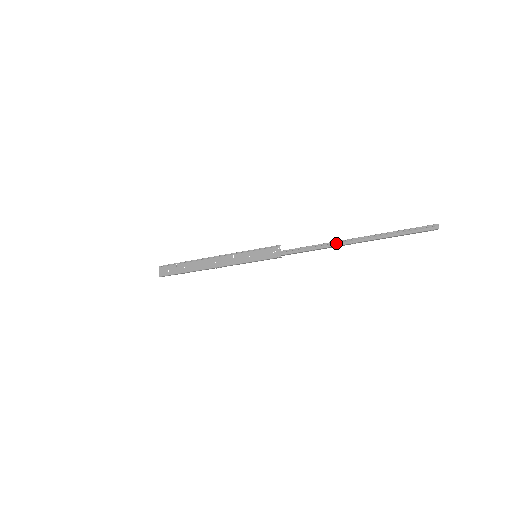
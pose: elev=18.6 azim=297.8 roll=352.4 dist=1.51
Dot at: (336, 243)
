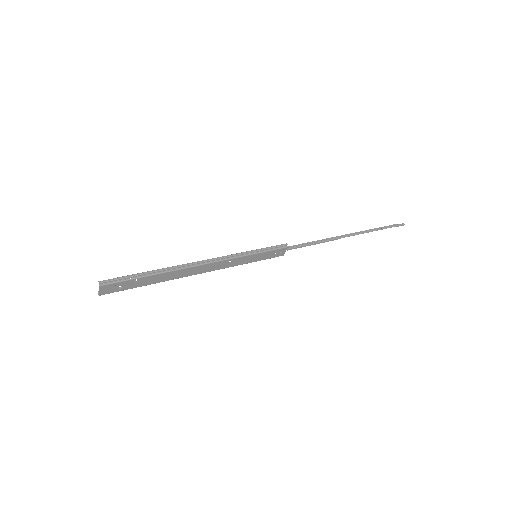
Dot at: (334, 238)
